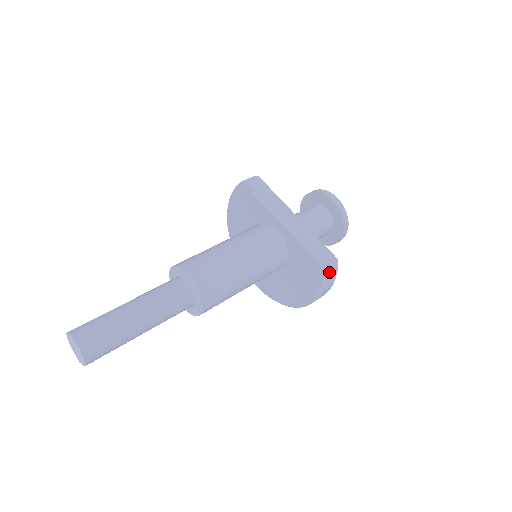
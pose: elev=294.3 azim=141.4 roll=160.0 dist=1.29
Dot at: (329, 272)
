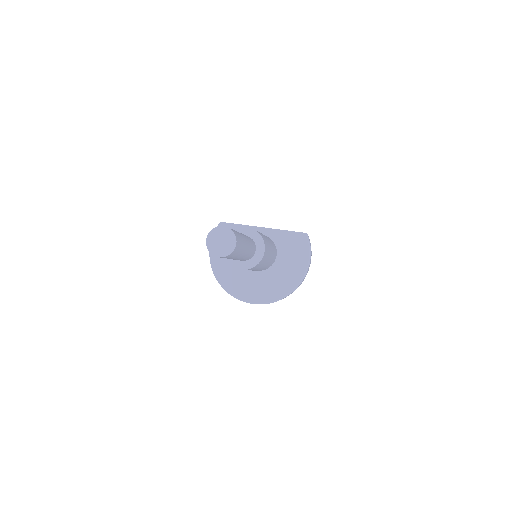
Dot at: (308, 237)
